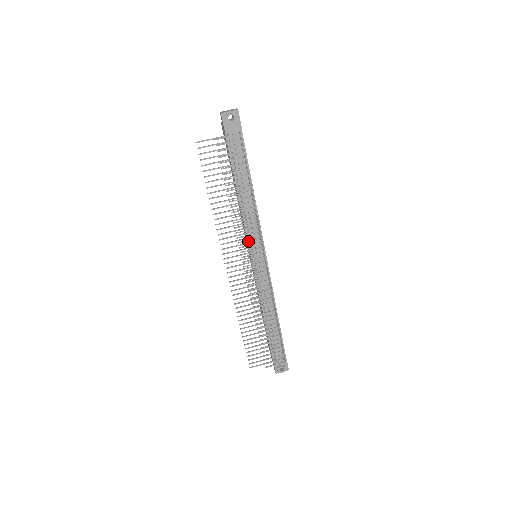
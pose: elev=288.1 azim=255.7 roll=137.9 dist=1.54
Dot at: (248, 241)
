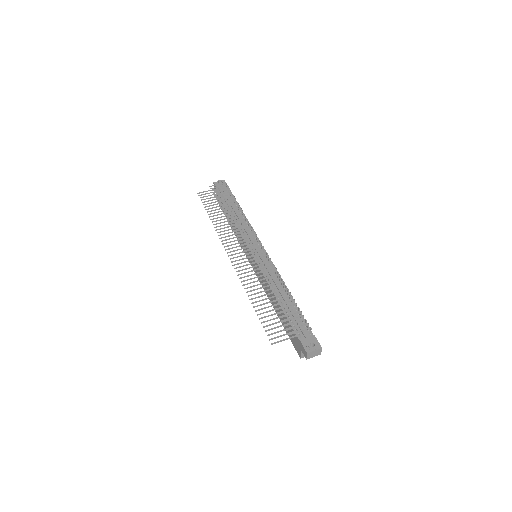
Dot at: occluded
